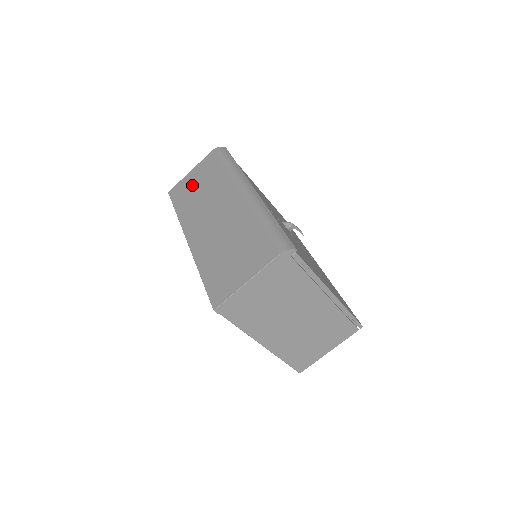
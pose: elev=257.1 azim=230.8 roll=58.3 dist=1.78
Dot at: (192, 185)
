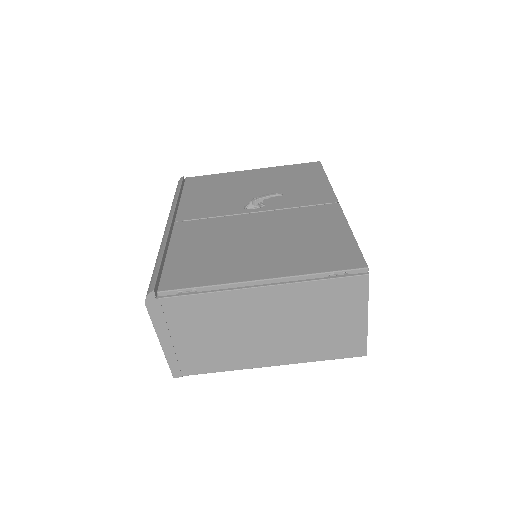
Dot at: occluded
